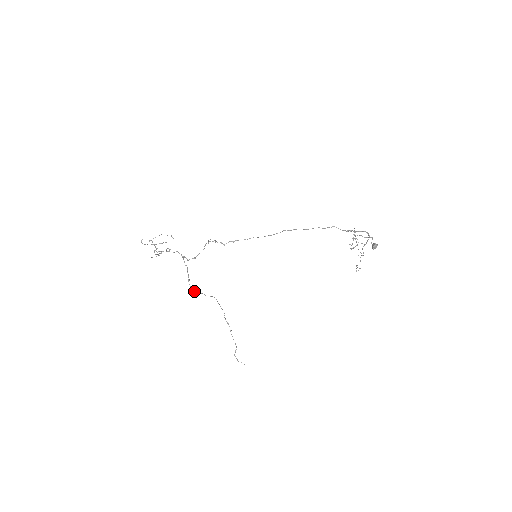
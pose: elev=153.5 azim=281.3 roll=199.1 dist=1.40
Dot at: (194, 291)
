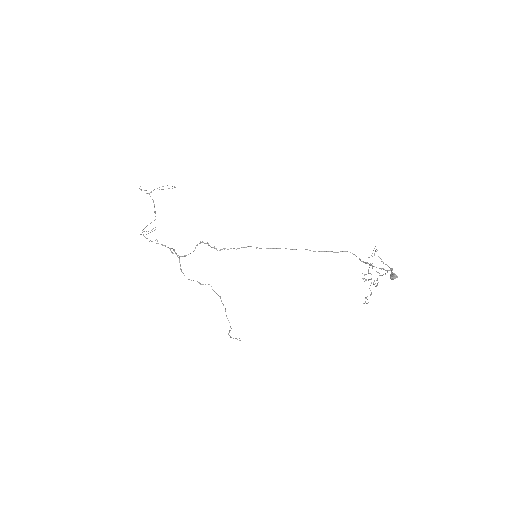
Dot at: occluded
